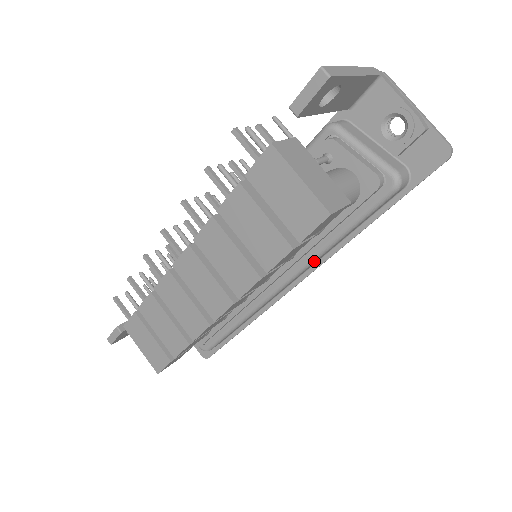
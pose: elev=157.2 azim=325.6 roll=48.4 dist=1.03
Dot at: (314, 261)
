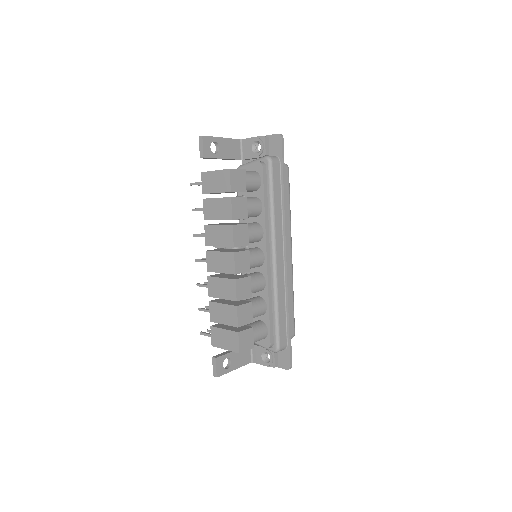
Dot at: (274, 226)
